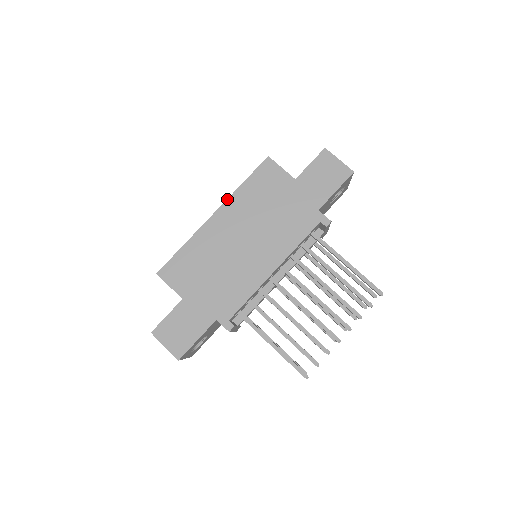
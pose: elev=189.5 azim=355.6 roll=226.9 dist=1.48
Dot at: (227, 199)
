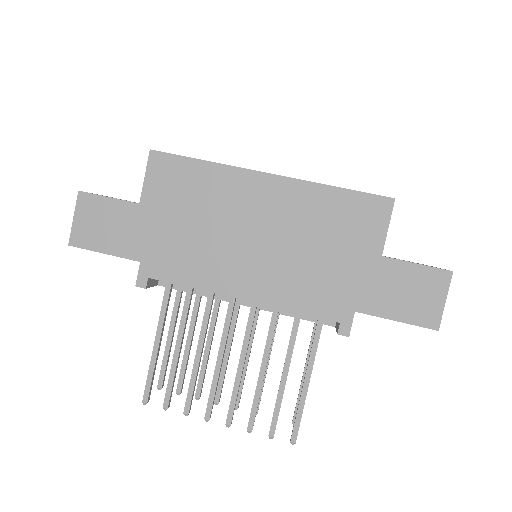
Dot at: (300, 179)
